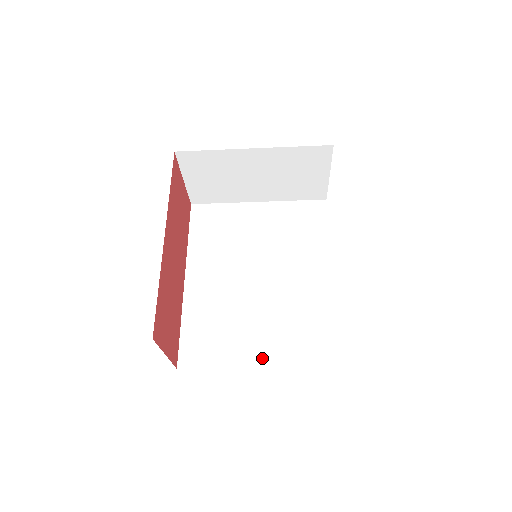
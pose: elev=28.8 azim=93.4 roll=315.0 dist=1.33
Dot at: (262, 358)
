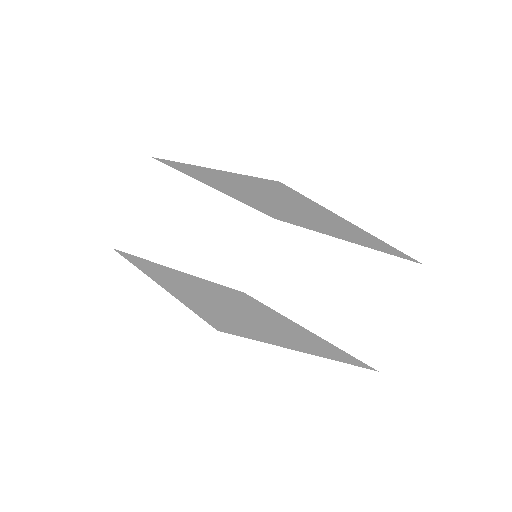
Dot at: (306, 349)
